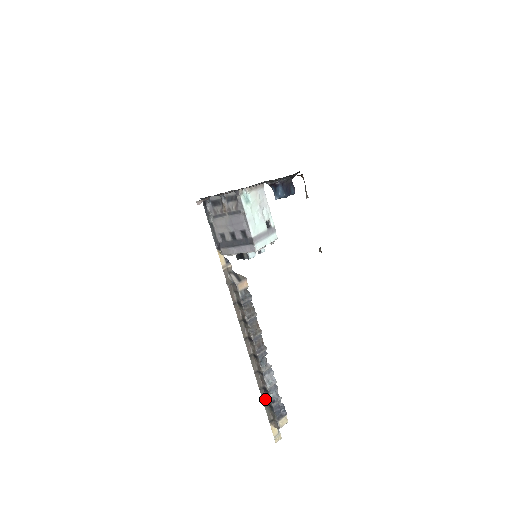
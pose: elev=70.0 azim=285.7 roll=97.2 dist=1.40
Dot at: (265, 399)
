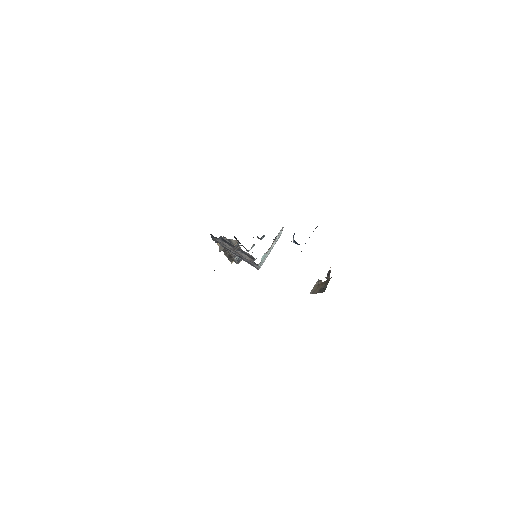
Dot at: (231, 258)
